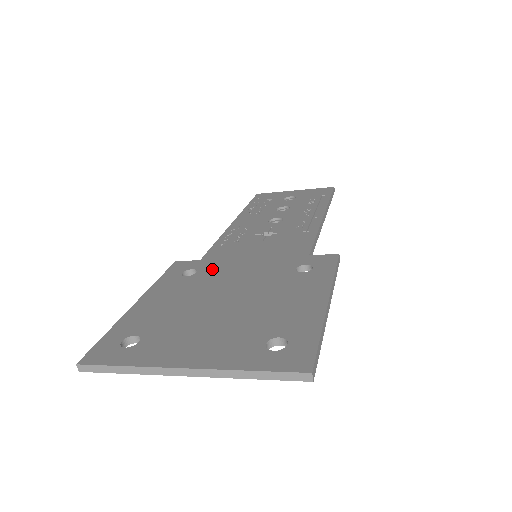
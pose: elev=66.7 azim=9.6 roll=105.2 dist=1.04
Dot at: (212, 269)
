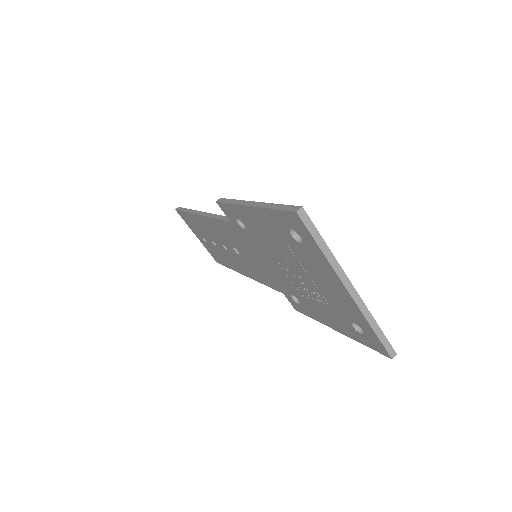
Dot at: occluded
